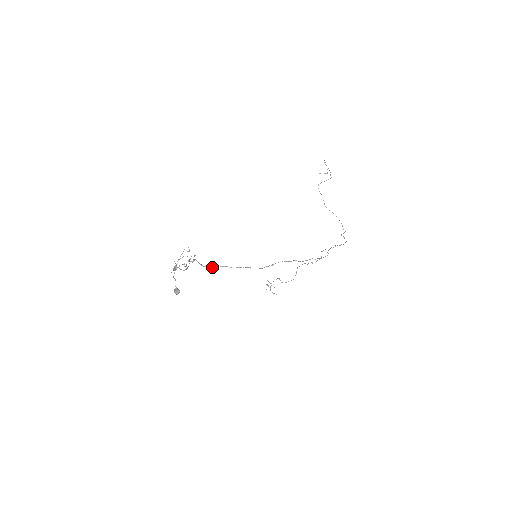
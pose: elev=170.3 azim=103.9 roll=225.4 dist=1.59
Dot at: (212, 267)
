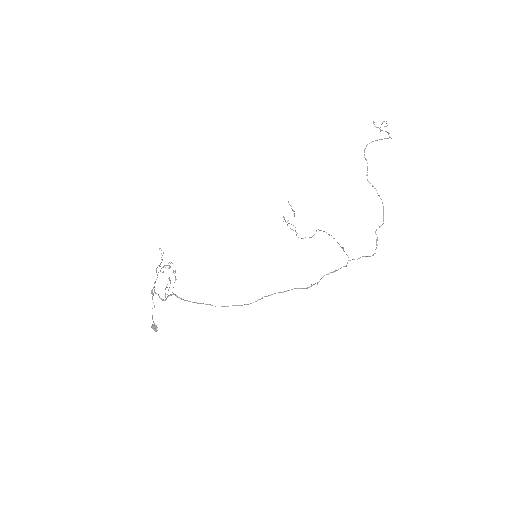
Dot at: (194, 302)
